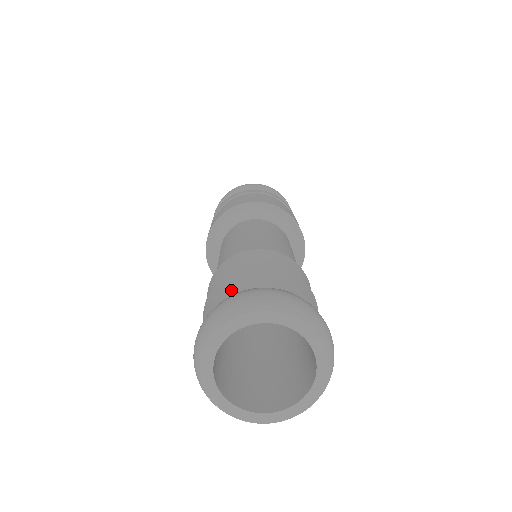
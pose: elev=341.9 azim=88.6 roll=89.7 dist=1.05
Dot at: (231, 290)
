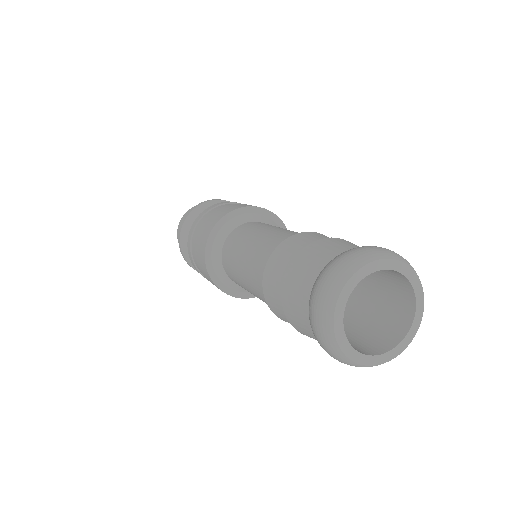
Dot at: (326, 255)
